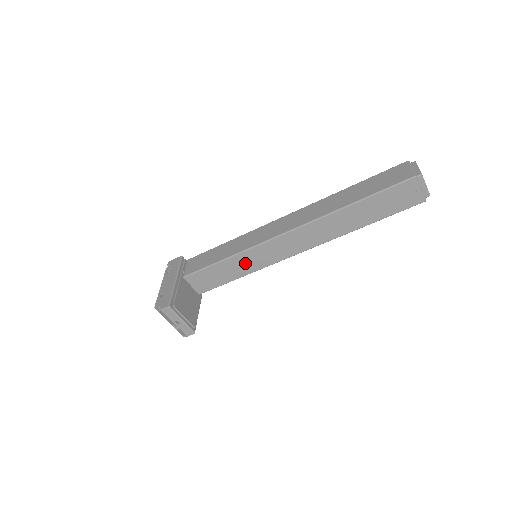
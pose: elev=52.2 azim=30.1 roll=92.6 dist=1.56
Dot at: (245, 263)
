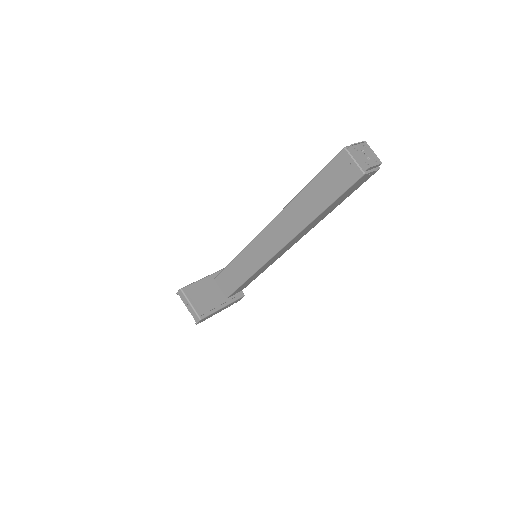
Dot at: (247, 262)
